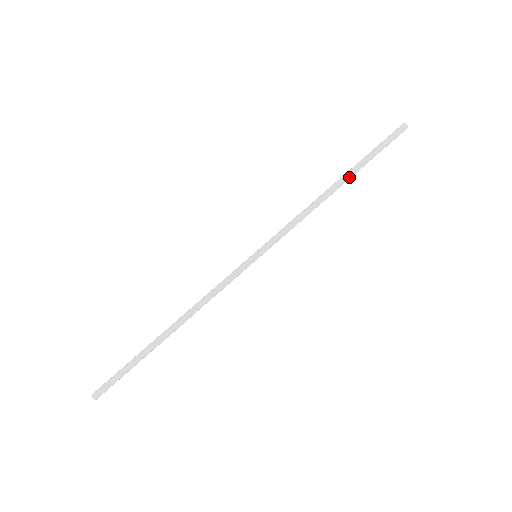
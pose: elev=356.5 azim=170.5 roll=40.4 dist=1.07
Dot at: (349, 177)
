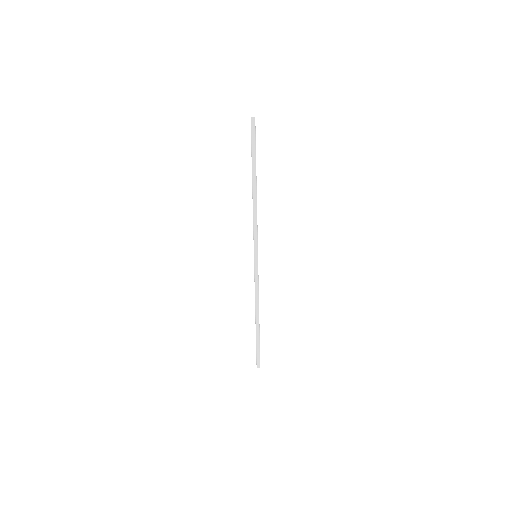
Dot at: (256, 177)
